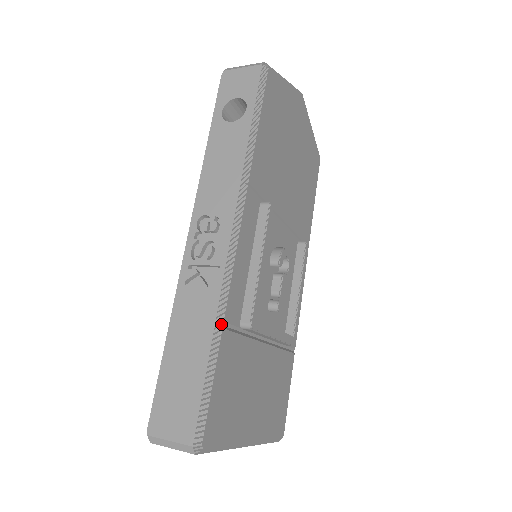
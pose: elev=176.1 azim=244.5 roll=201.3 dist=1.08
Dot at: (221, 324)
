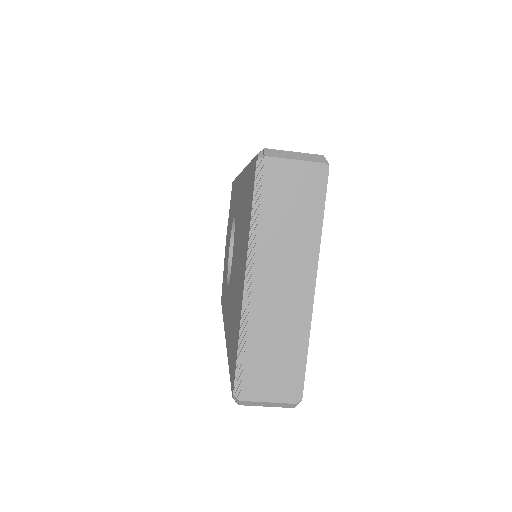
Dot at: occluded
